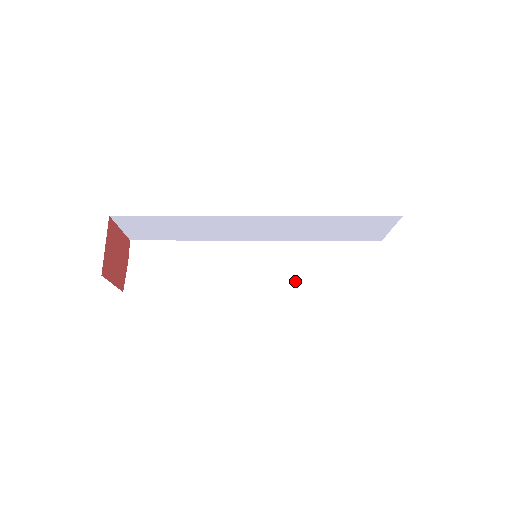
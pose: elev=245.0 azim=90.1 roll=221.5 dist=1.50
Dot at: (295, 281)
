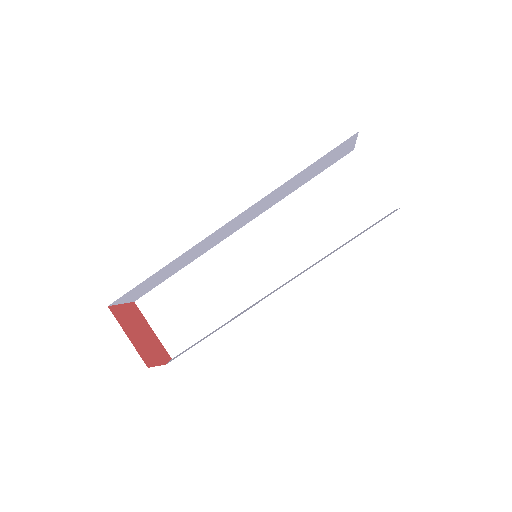
Dot at: occluded
